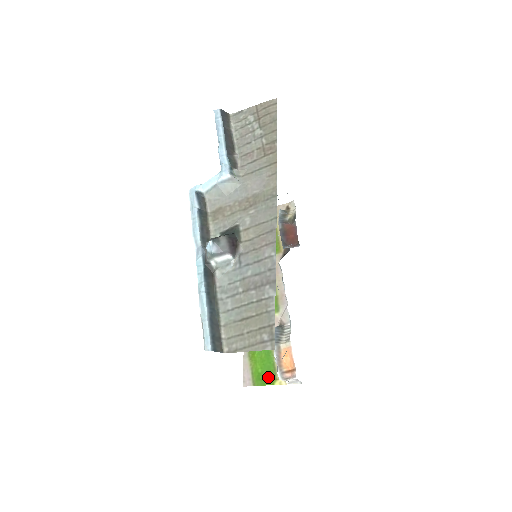
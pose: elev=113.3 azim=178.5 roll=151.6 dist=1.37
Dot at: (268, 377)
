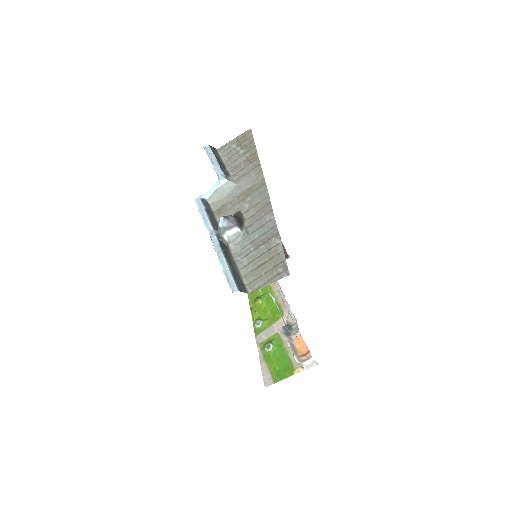
Dot at: (286, 371)
